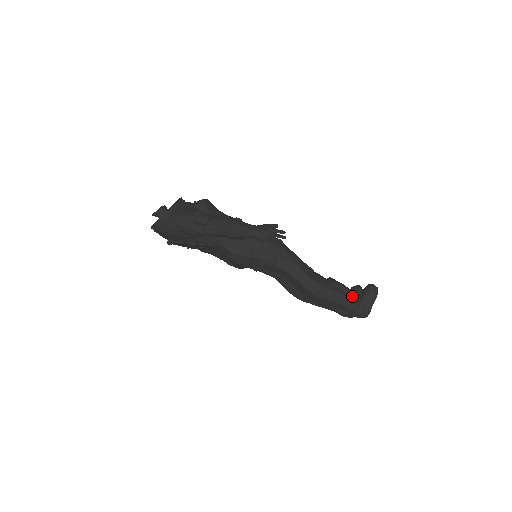
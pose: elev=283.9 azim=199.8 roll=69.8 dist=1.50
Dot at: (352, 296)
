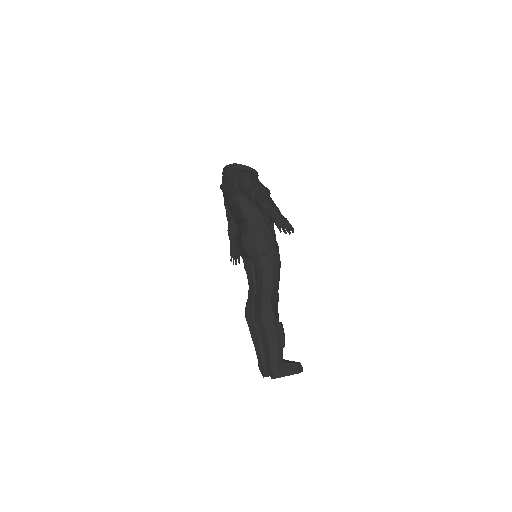
Dot at: (282, 351)
